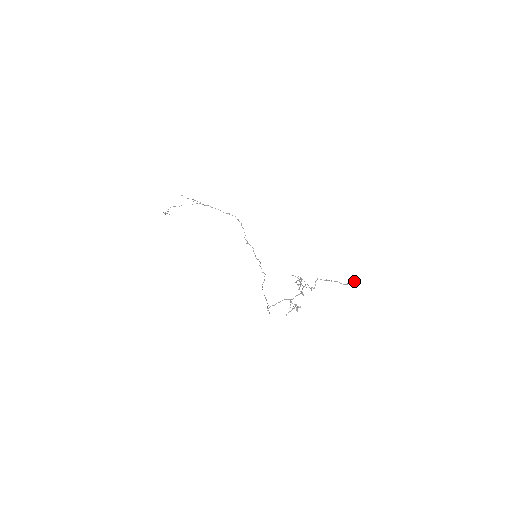
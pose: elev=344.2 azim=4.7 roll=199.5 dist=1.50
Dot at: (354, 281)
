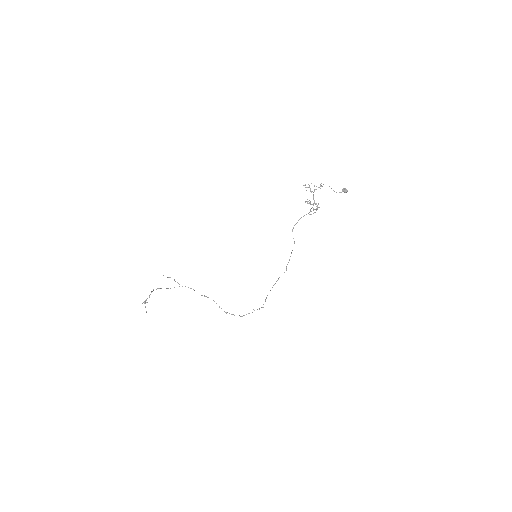
Dot at: (345, 188)
